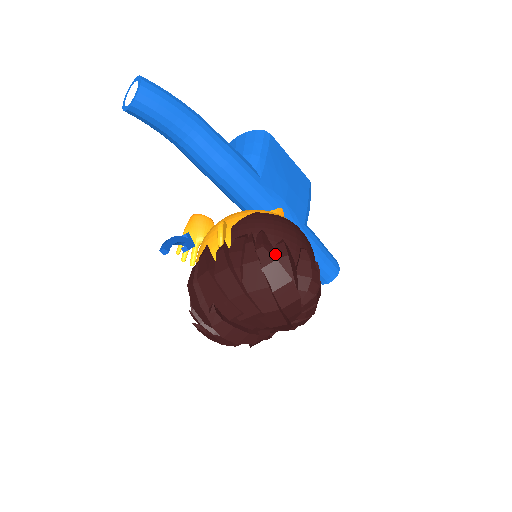
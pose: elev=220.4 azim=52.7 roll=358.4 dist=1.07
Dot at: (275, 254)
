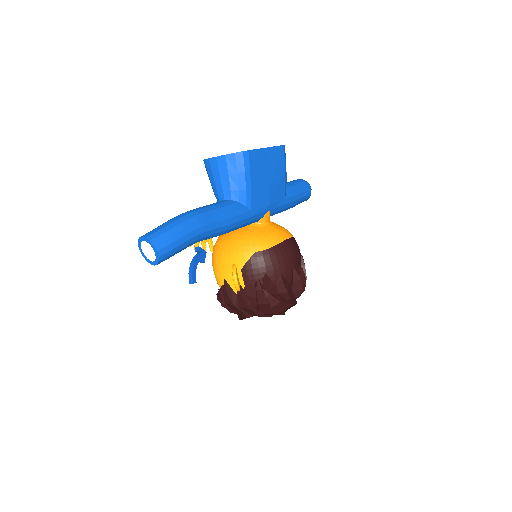
Dot at: (277, 289)
